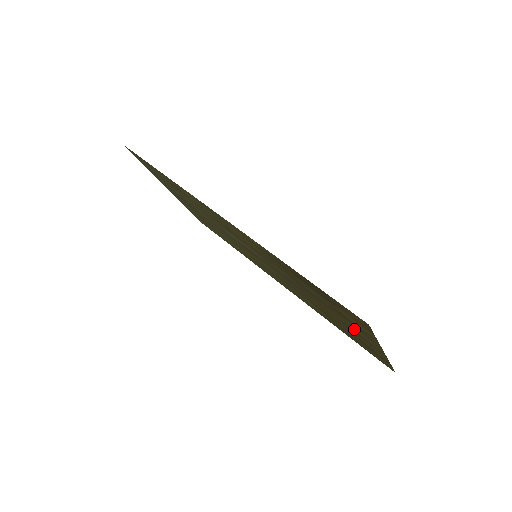
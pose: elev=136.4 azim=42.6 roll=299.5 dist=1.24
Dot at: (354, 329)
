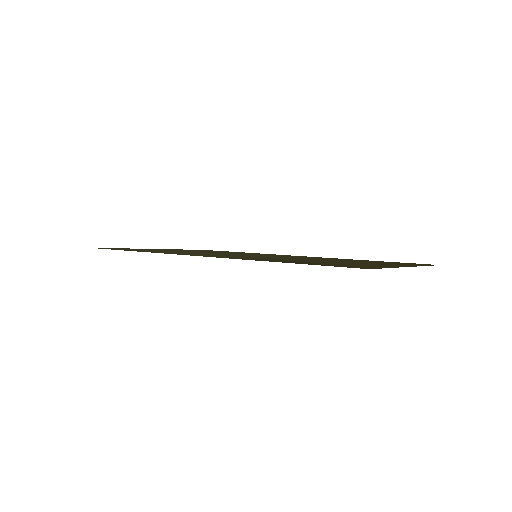
Dot at: (372, 264)
